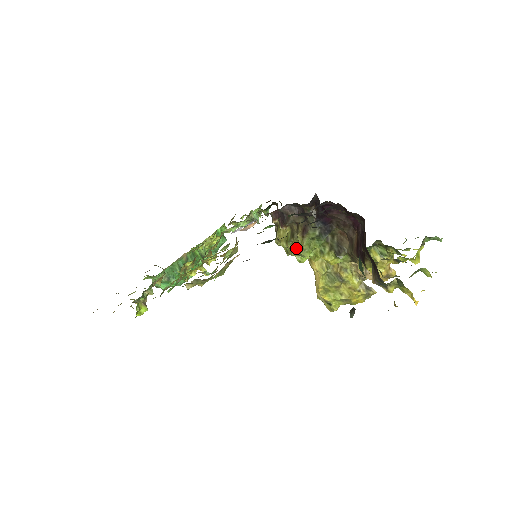
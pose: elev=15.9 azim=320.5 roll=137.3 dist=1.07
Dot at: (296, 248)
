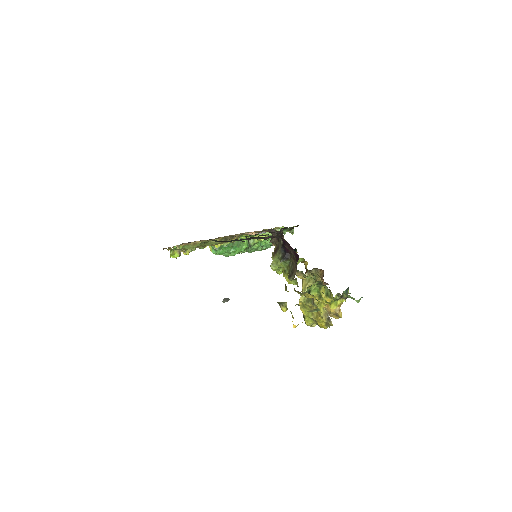
Dot at: occluded
